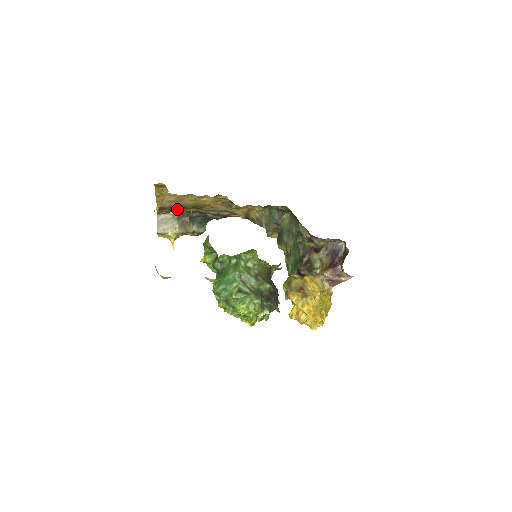
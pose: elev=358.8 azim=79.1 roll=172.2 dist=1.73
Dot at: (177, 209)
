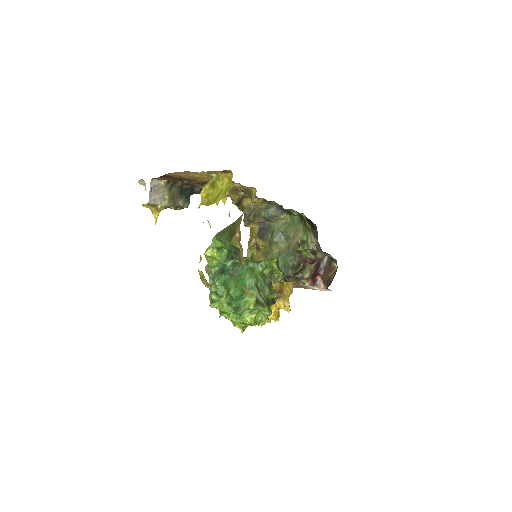
Dot at: (179, 180)
